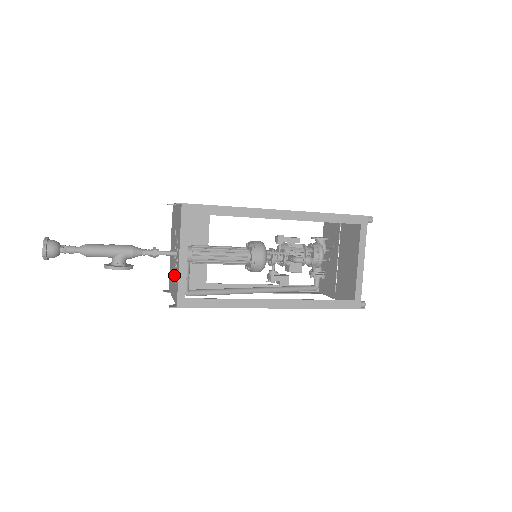
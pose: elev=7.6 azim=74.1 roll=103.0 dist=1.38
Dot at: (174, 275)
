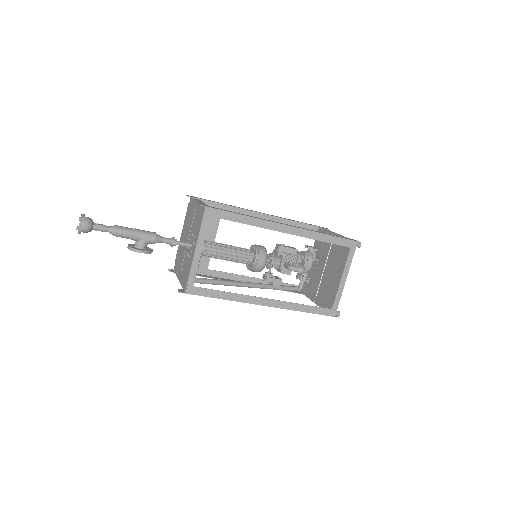
Dot at: (184, 262)
